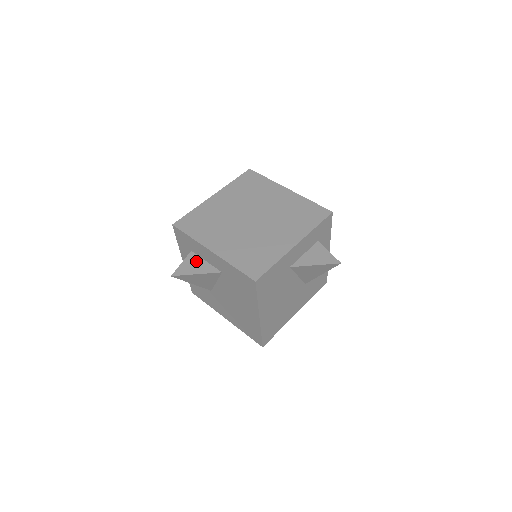
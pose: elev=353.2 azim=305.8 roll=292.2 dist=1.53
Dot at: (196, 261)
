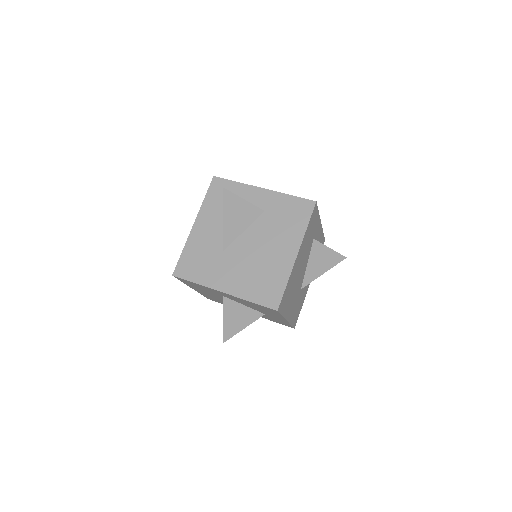
Dot at: occluded
